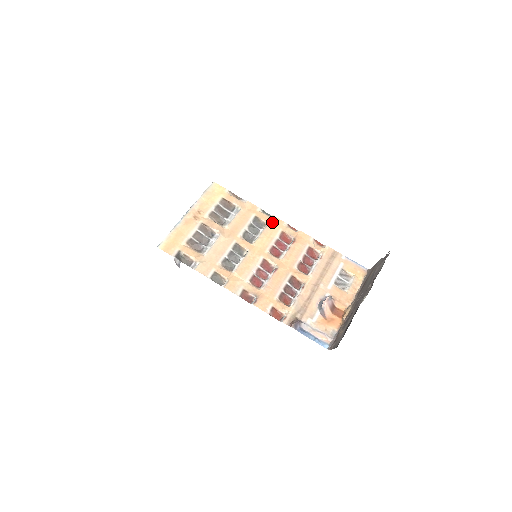
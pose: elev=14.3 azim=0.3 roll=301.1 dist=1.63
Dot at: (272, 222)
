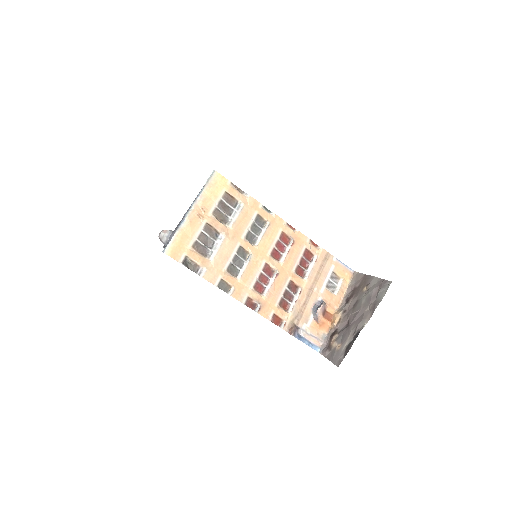
Dot at: (273, 221)
